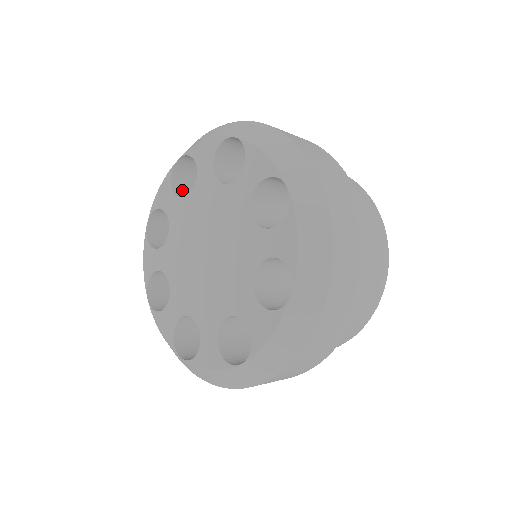
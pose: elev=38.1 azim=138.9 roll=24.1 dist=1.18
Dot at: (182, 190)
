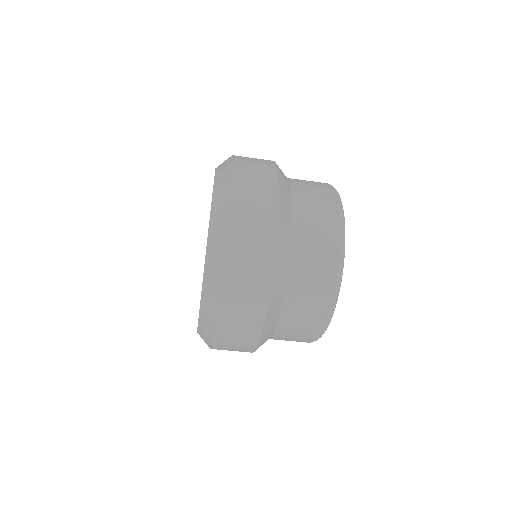
Dot at: occluded
